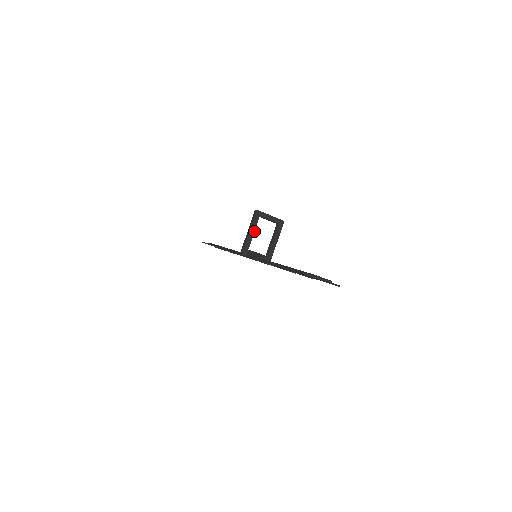
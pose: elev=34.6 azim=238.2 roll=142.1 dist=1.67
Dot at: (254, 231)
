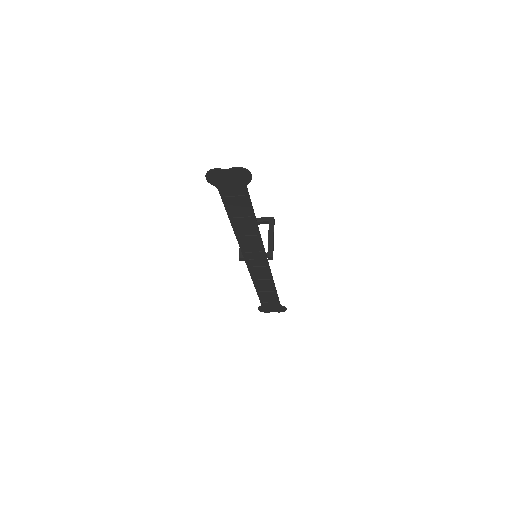
Dot at: occluded
